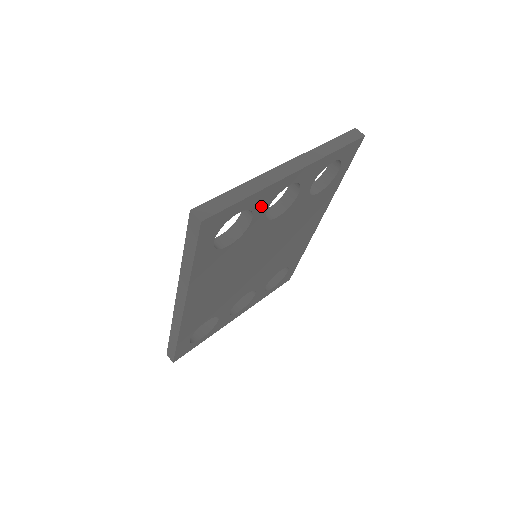
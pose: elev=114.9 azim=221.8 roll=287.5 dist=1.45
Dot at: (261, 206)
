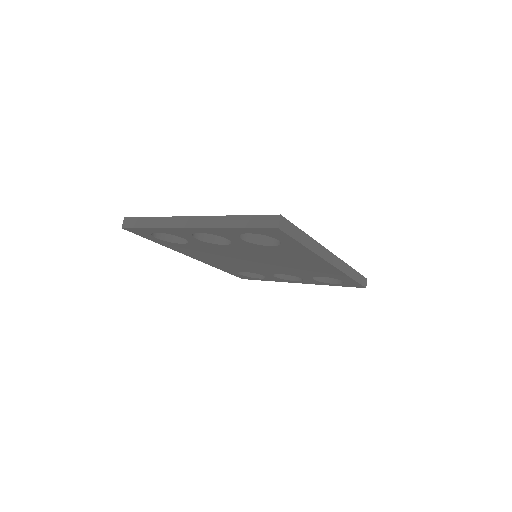
Dot at: (181, 235)
